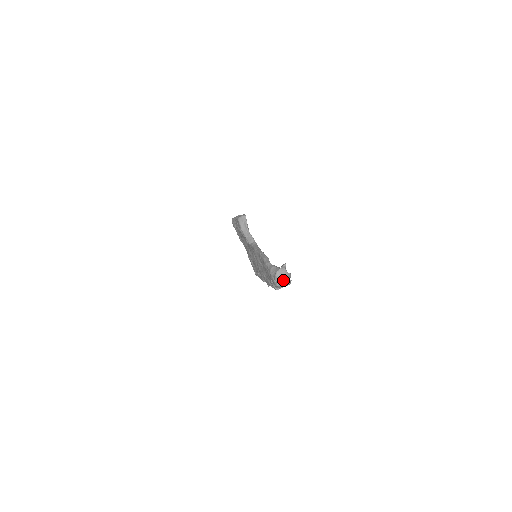
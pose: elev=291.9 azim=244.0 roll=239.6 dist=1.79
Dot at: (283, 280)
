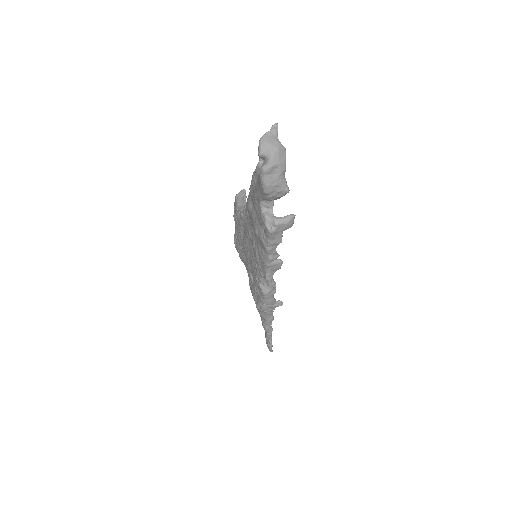
Dot at: (272, 152)
